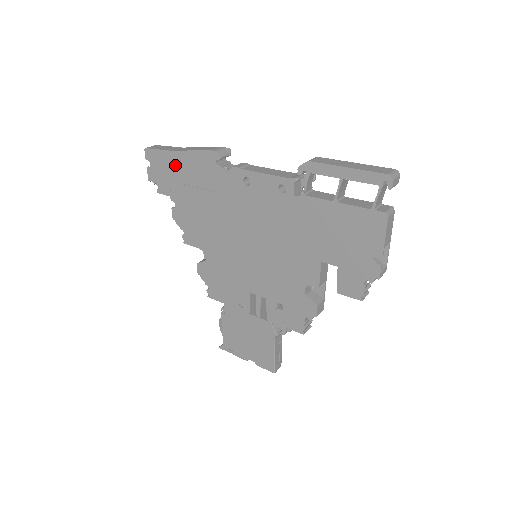
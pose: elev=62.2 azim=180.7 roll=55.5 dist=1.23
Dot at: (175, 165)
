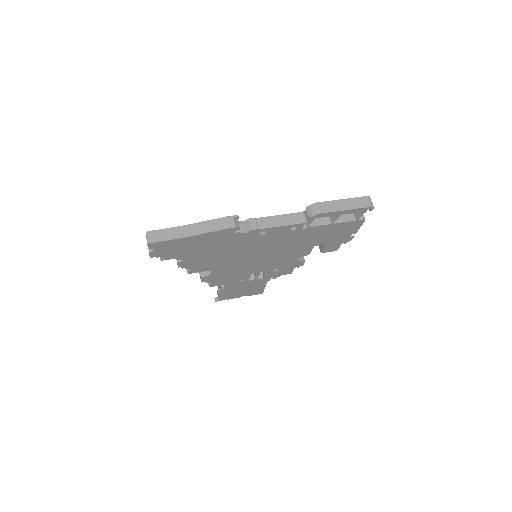
Dot at: (187, 243)
